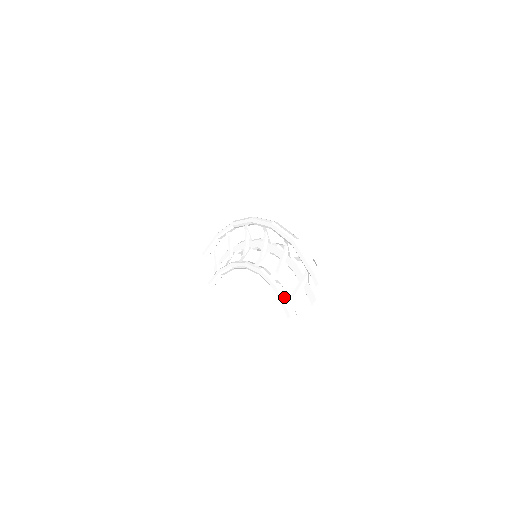
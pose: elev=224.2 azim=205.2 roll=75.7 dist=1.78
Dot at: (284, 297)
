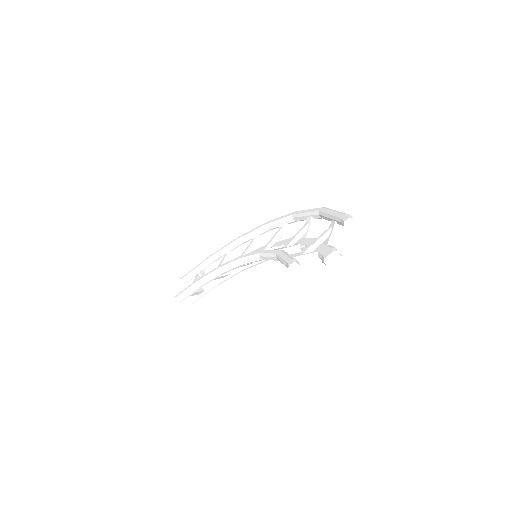
Dot at: (290, 254)
